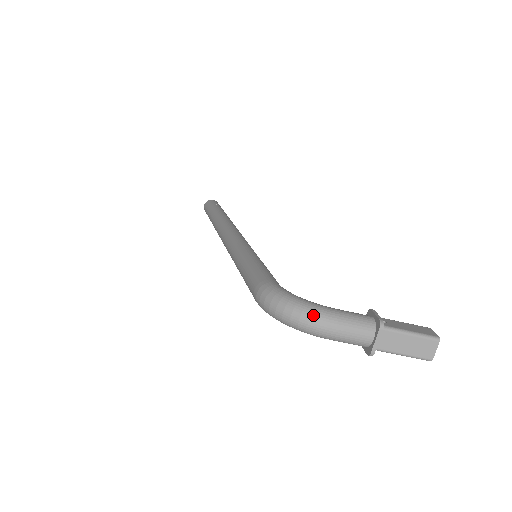
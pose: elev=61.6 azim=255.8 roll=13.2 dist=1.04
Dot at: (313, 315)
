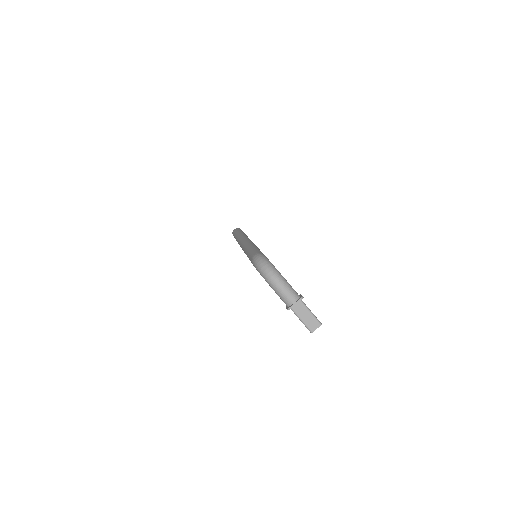
Dot at: (276, 274)
